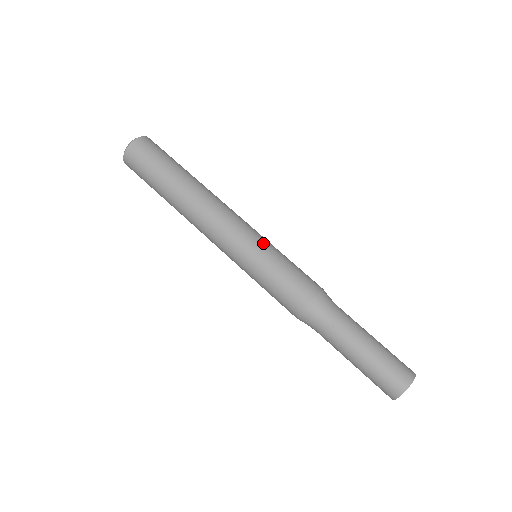
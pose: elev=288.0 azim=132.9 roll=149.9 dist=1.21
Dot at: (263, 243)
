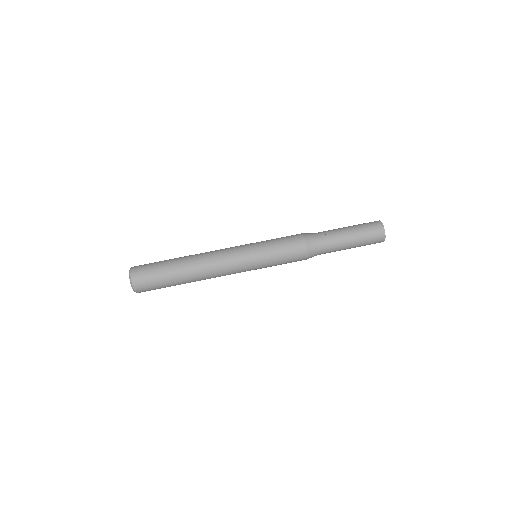
Dot at: (254, 245)
